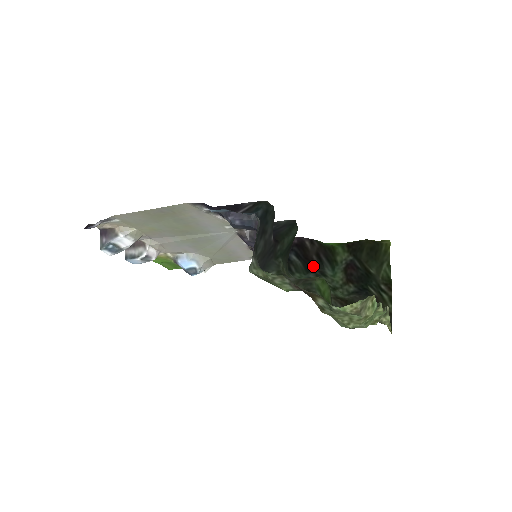
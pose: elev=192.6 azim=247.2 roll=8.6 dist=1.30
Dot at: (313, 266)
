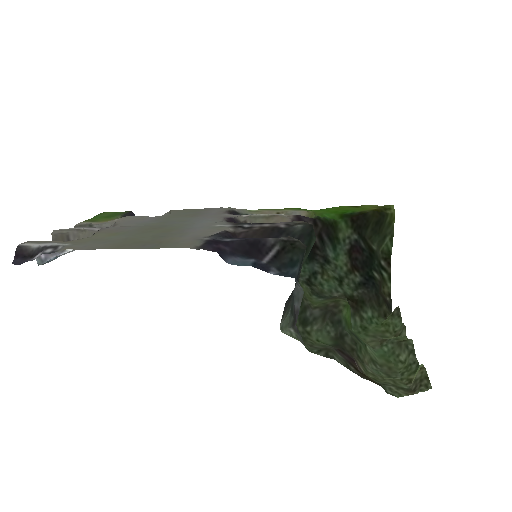
Dot at: (315, 251)
